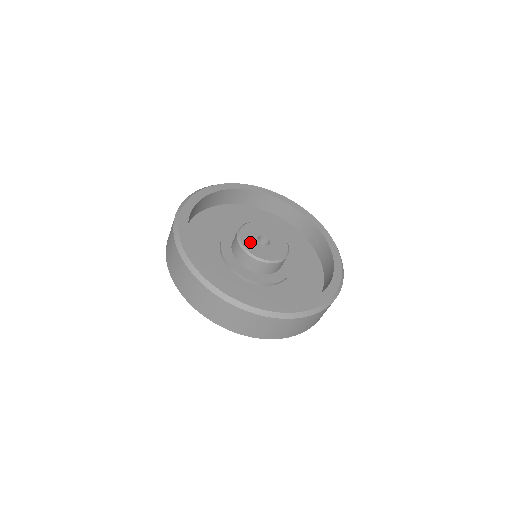
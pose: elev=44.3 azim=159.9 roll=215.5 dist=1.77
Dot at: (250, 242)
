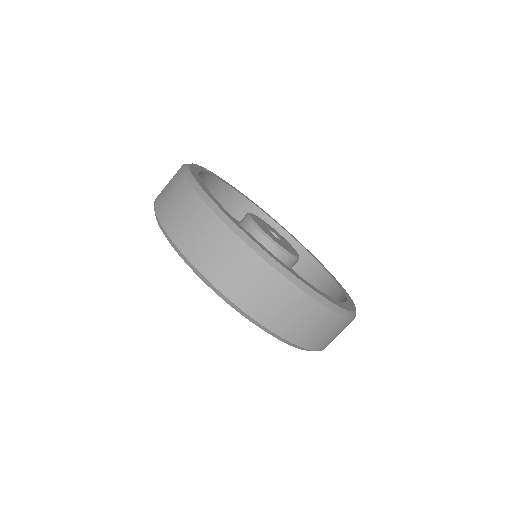
Dot at: (269, 233)
